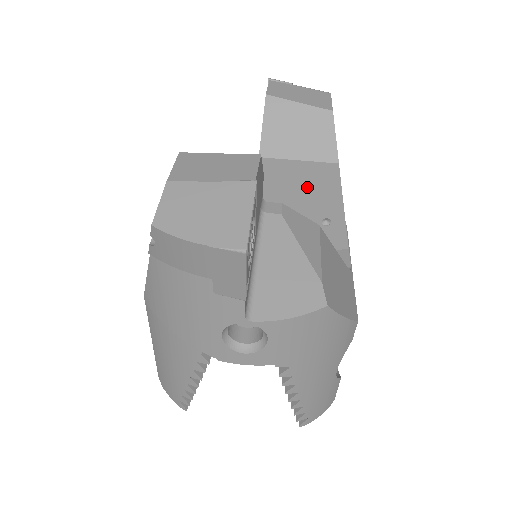
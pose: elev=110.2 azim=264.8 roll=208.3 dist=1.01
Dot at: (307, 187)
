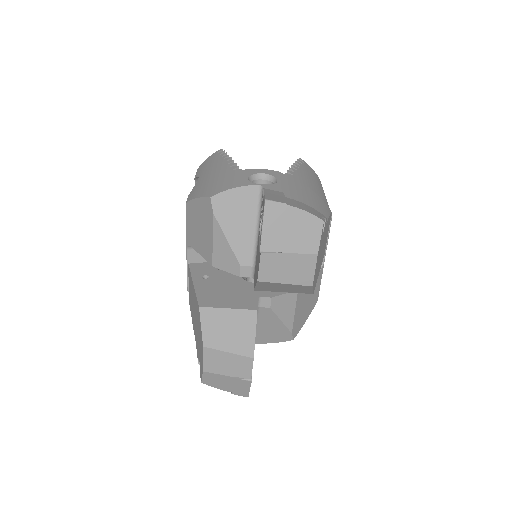
Dot at: occluded
